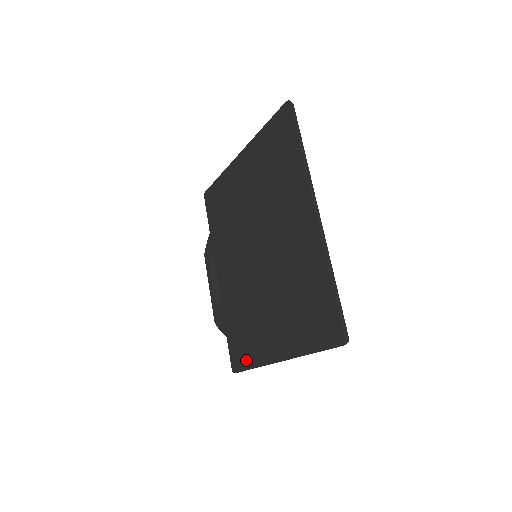
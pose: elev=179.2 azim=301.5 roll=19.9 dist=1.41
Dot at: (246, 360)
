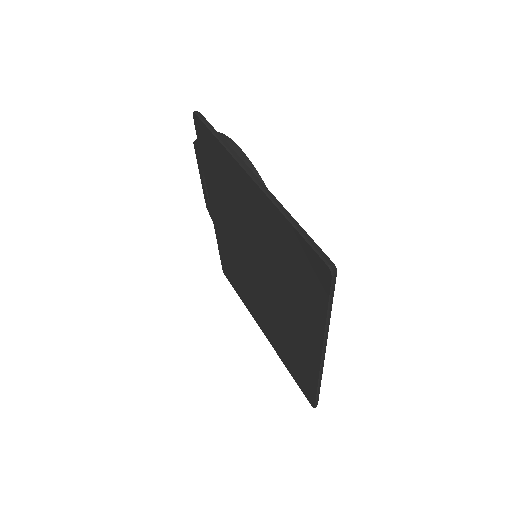
Dot at: (236, 288)
